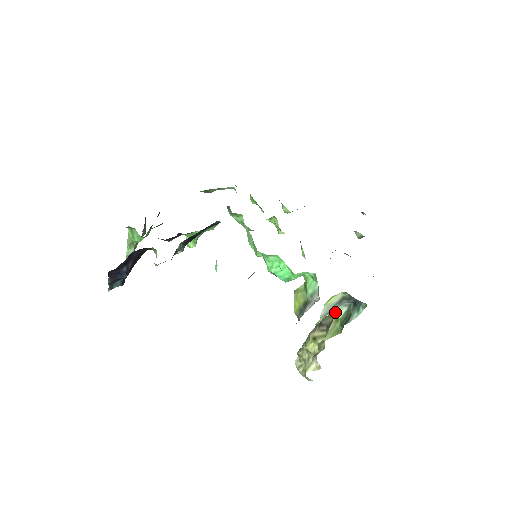
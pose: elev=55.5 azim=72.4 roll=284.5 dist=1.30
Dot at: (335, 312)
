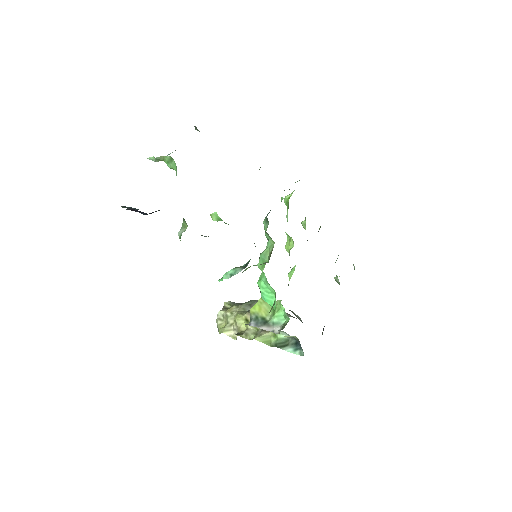
Dot at: occluded
